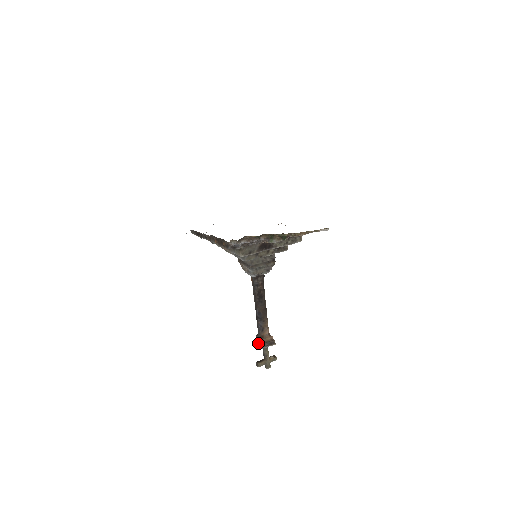
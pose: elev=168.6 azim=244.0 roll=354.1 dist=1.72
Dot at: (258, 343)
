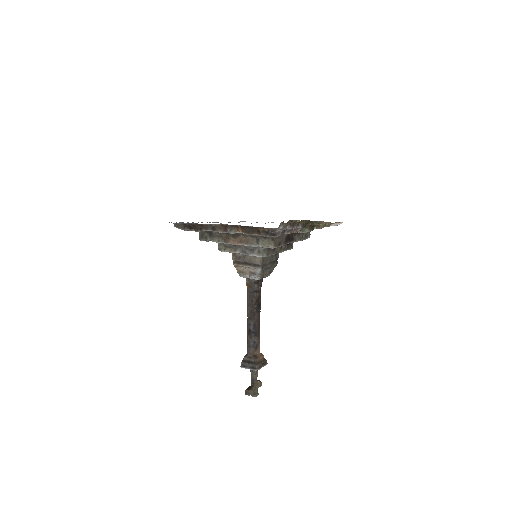
Dot at: (250, 365)
